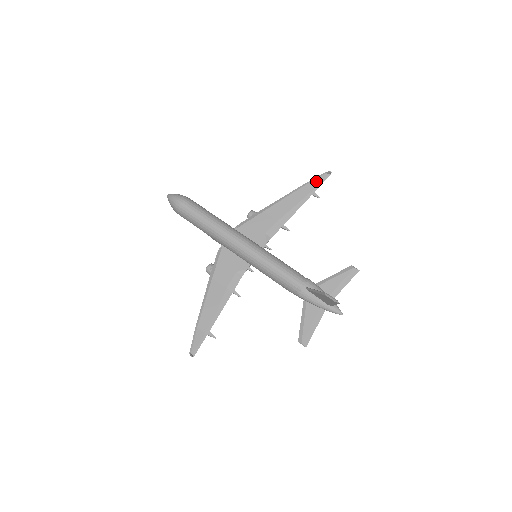
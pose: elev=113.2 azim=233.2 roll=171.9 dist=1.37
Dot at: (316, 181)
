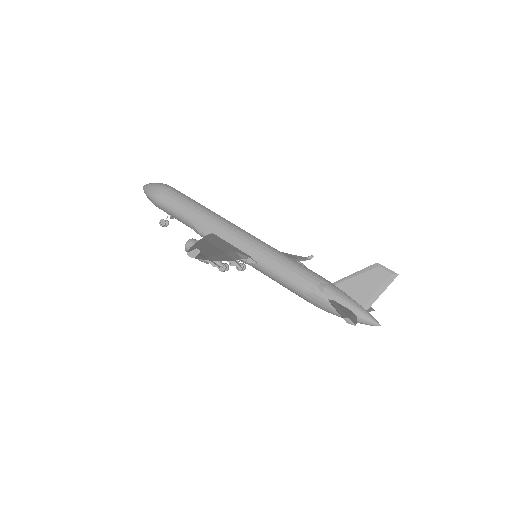
Dot at: (299, 256)
